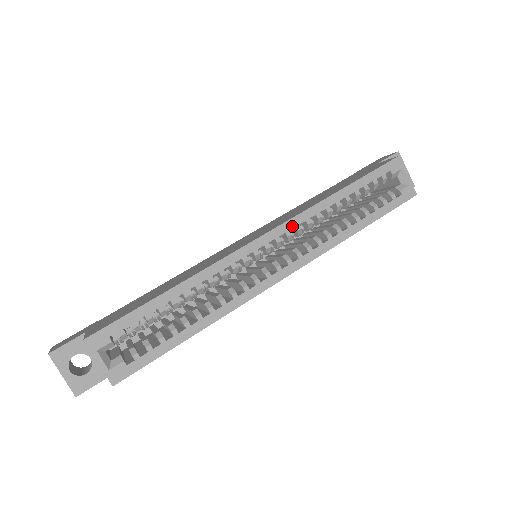
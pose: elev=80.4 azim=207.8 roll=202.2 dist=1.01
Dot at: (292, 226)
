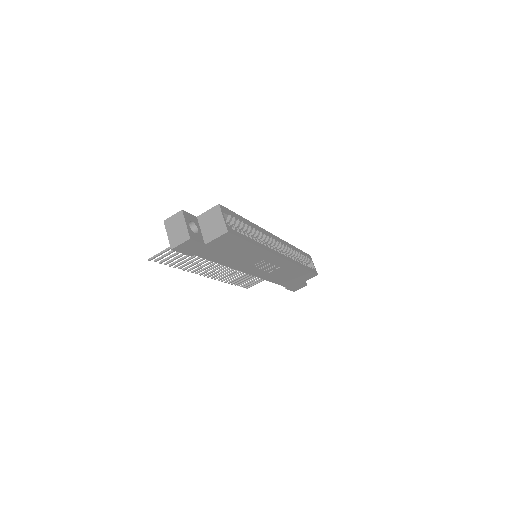
Dot at: (282, 242)
